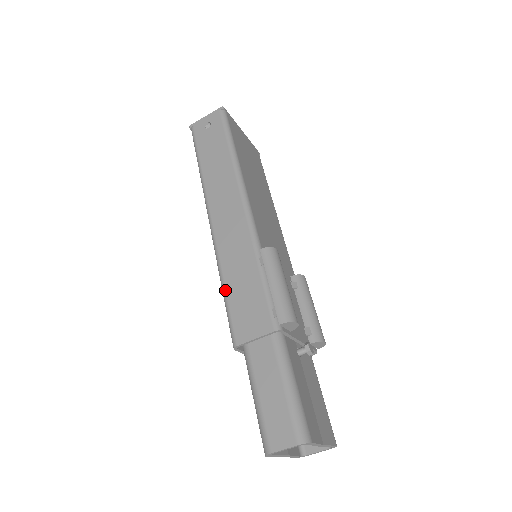
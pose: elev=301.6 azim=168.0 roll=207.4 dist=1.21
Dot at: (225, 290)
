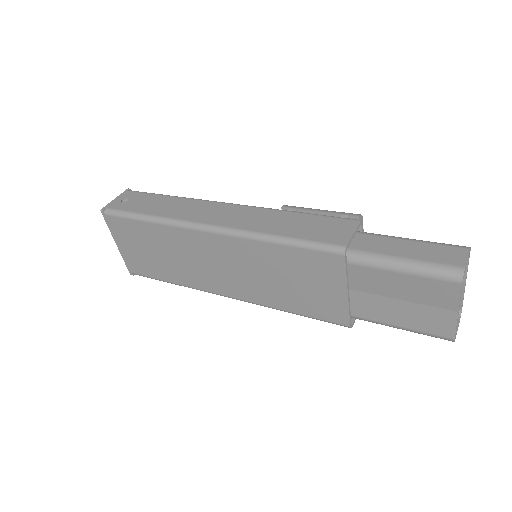
Dot at: (285, 236)
